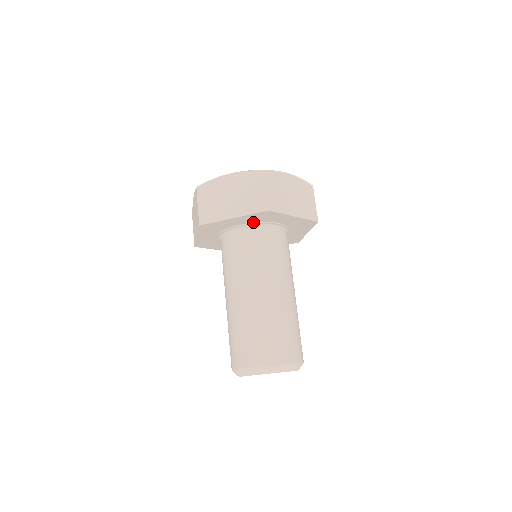
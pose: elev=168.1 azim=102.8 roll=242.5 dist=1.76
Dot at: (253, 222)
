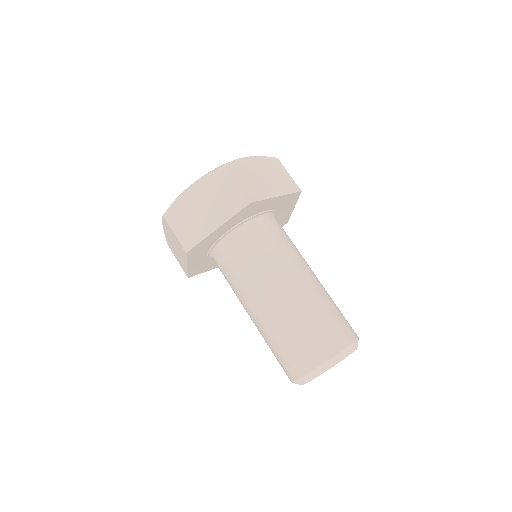
Dot at: (273, 210)
